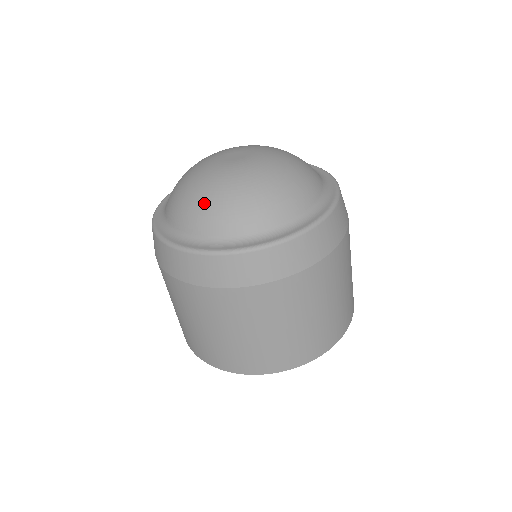
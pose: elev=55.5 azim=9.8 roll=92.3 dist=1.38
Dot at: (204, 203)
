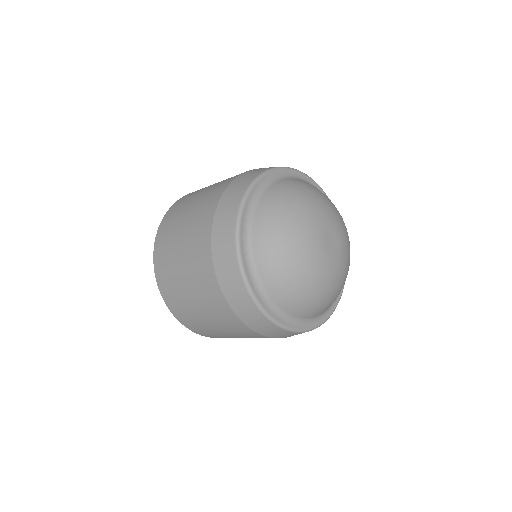
Dot at: (320, 300)
